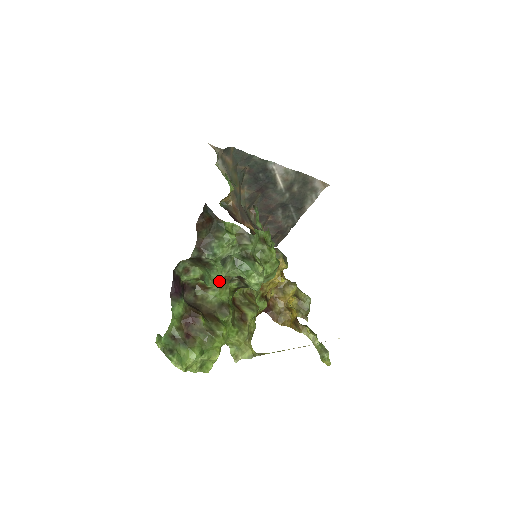
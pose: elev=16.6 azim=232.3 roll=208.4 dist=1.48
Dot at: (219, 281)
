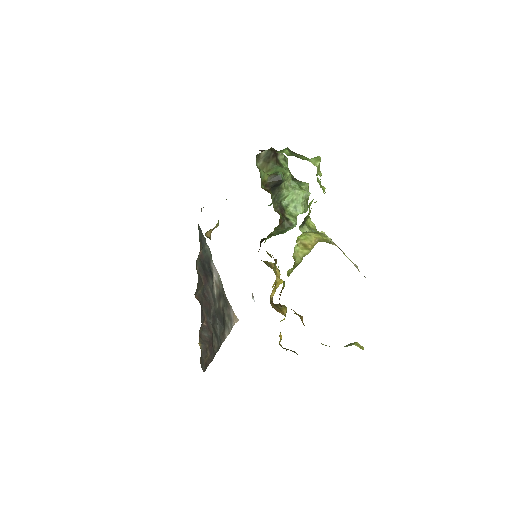
Dot at: (285, 179)
